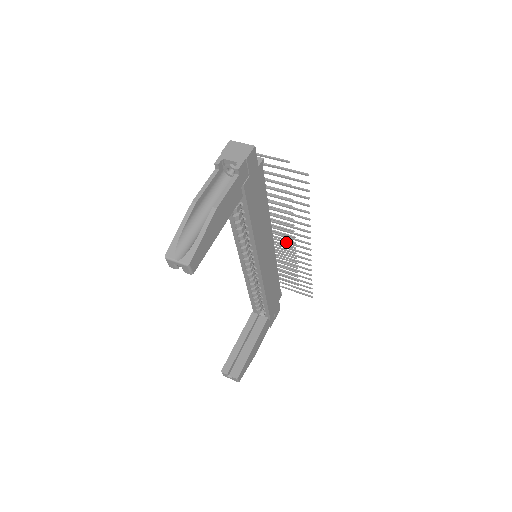
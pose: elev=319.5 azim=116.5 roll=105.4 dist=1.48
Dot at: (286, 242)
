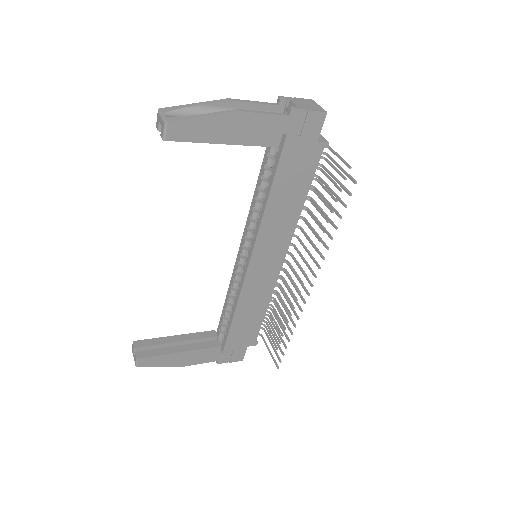
Dot at: (295, 272)
